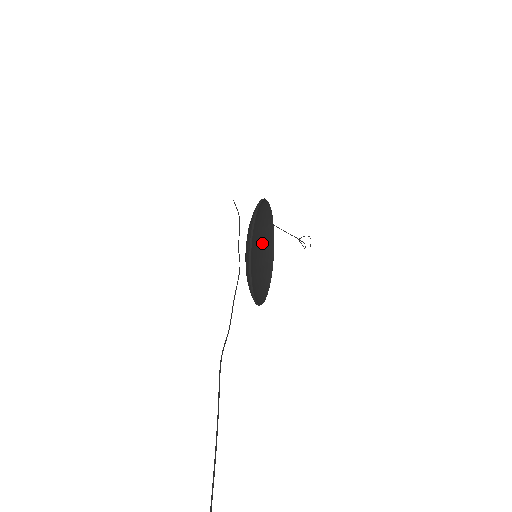
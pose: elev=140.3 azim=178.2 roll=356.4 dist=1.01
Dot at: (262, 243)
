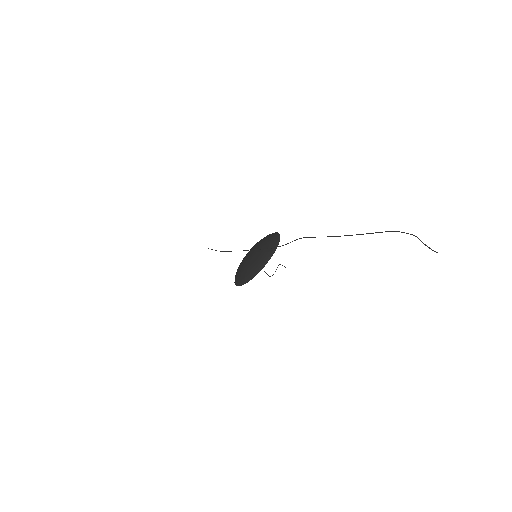
Dot at: occluded
